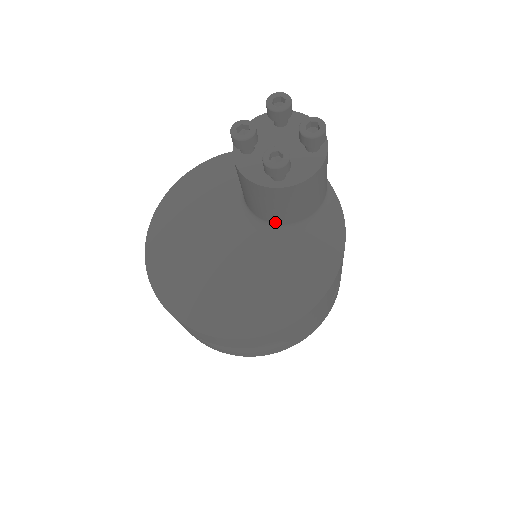
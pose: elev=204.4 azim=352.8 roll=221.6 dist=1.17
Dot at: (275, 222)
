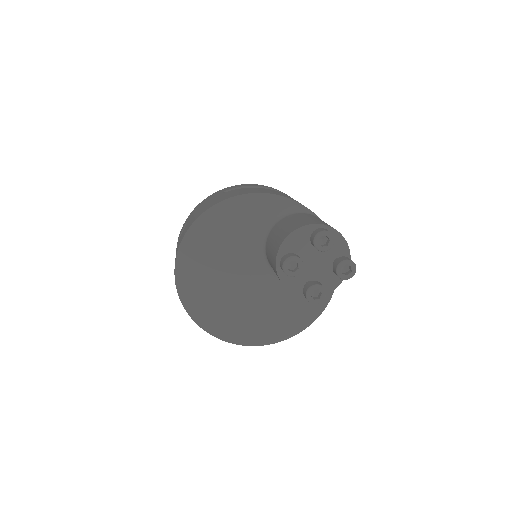
Dot at: occluded
